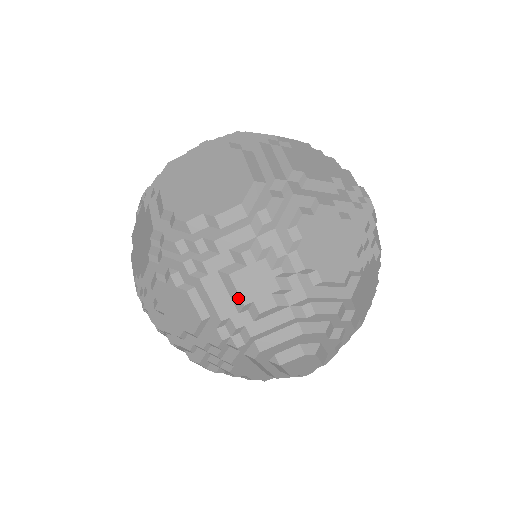
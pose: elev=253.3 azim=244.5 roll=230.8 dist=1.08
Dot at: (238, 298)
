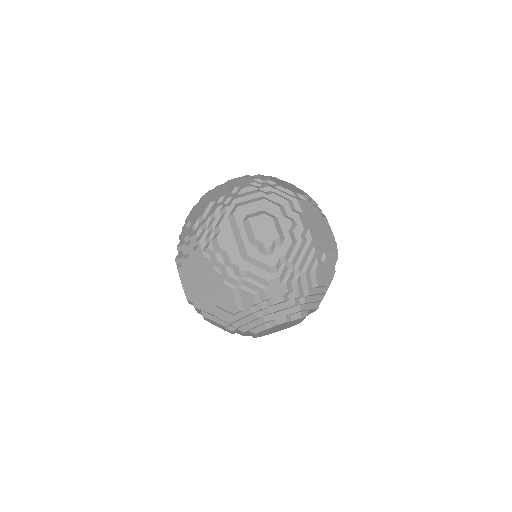
Dot at: (232, 187)
